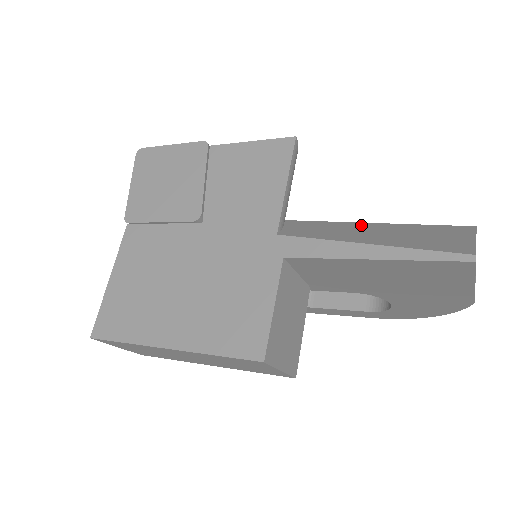
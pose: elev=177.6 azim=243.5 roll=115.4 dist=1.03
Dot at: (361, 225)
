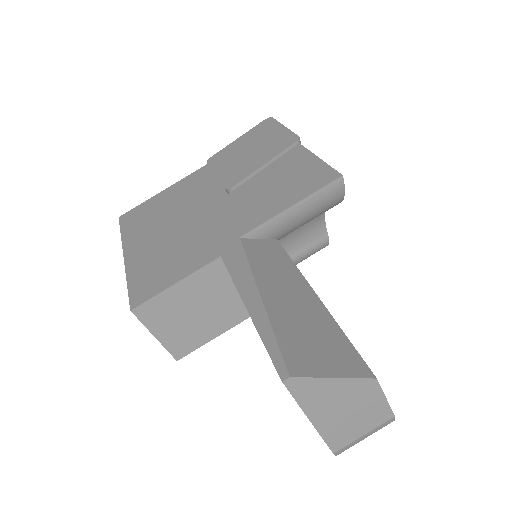
Dot at: (304, 287)
